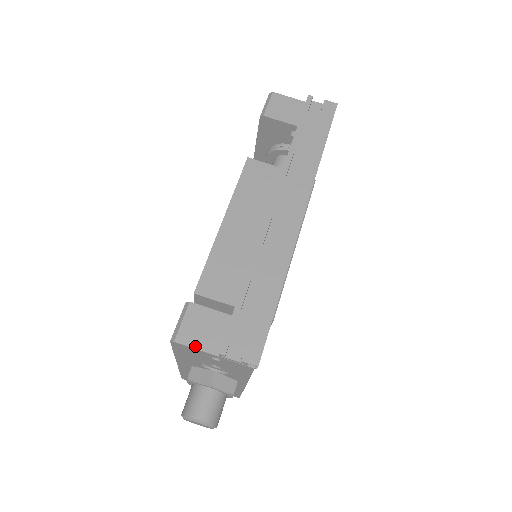
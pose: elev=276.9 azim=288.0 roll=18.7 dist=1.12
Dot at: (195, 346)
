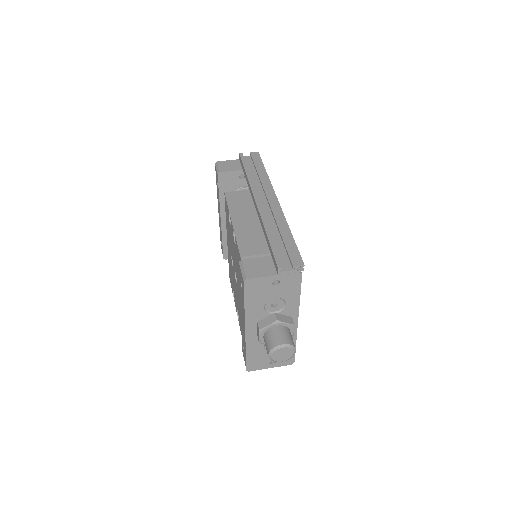
Dot at: (261, 276)
